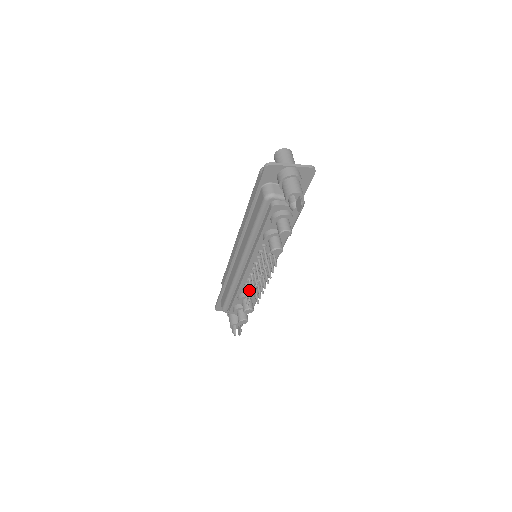
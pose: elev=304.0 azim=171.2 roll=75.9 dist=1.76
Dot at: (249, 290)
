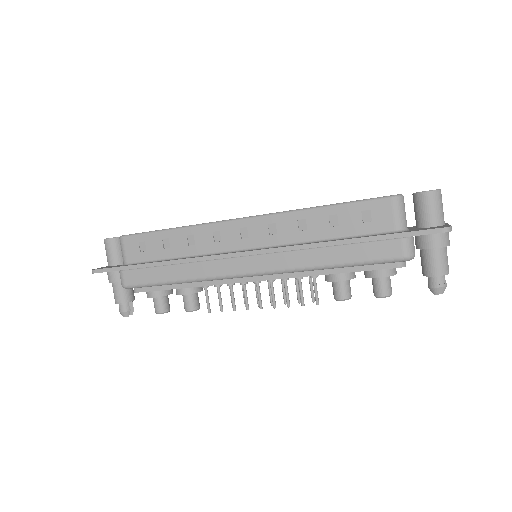
Dot at: occluded
